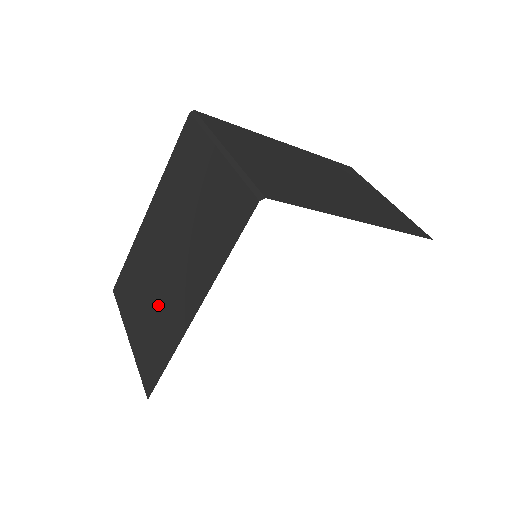
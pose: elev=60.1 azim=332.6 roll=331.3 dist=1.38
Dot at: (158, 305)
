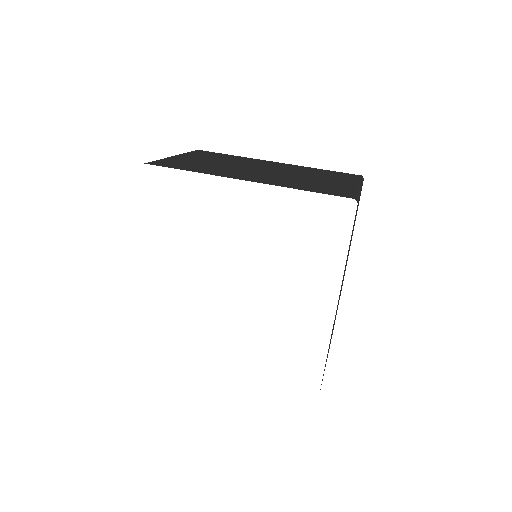
Dot at: occluded
